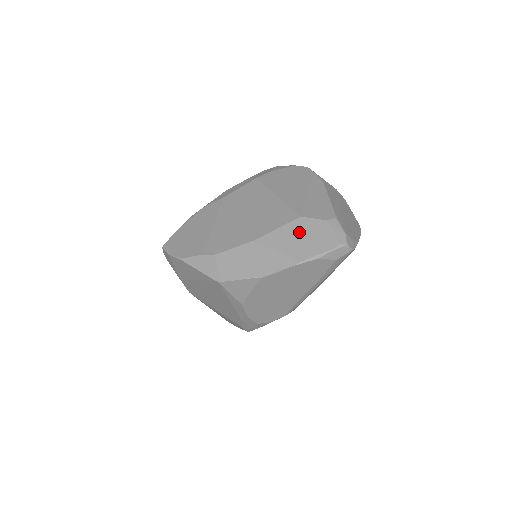
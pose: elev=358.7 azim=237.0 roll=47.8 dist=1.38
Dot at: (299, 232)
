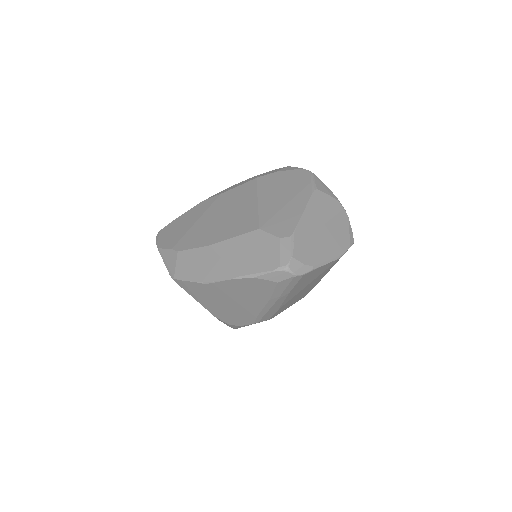
Dot at: (250, 245)
